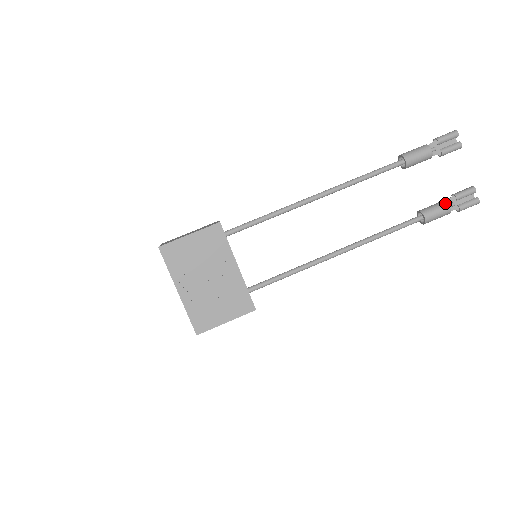
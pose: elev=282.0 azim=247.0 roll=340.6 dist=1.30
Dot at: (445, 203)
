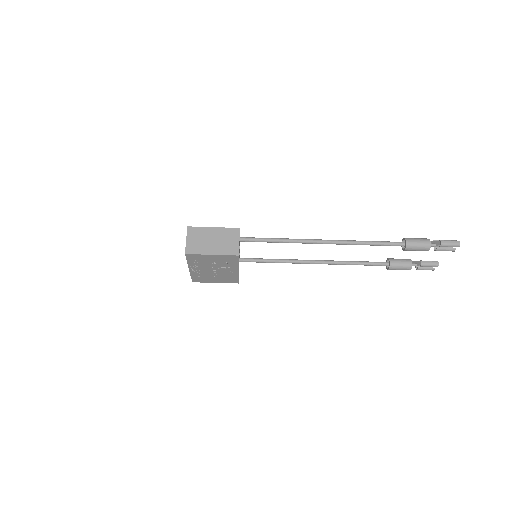
Dot at: (410, 267)
